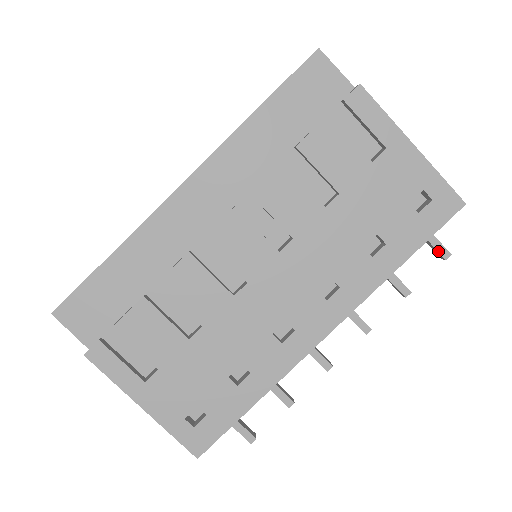
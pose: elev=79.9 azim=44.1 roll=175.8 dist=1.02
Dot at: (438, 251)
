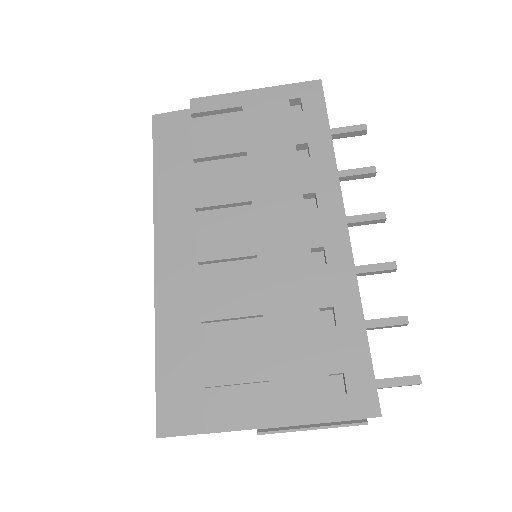
Dot at: (356, 131)
